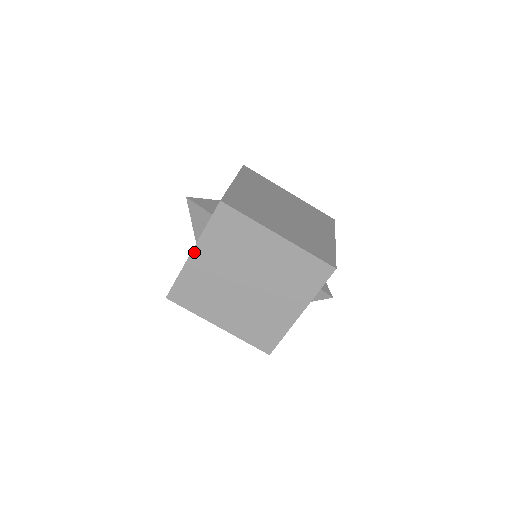
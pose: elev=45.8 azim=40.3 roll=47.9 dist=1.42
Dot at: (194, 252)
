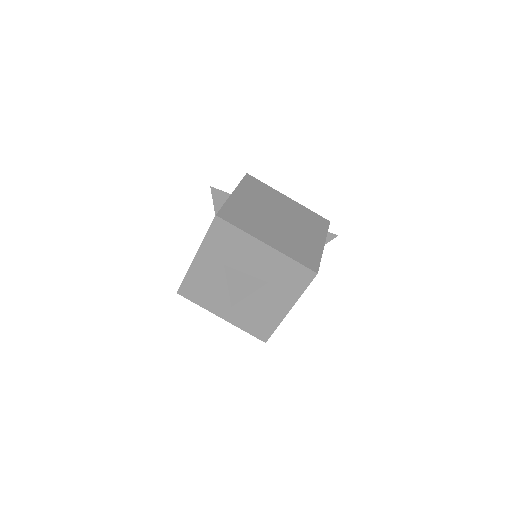
Dot at: (235, 192)
